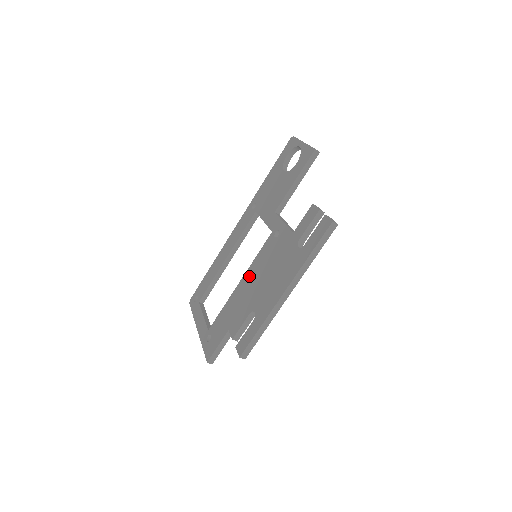
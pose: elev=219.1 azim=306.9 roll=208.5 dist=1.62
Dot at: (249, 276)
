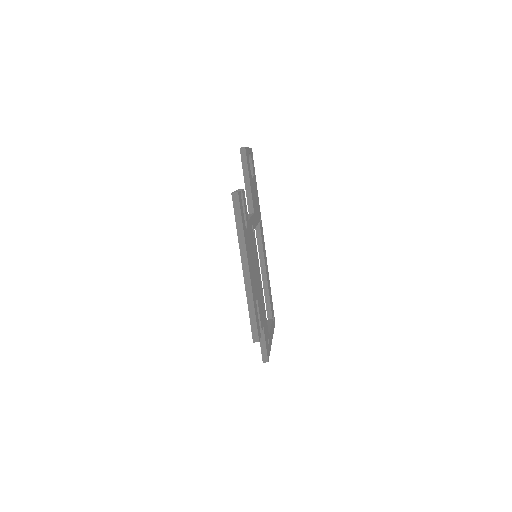
Dot at: occluded
